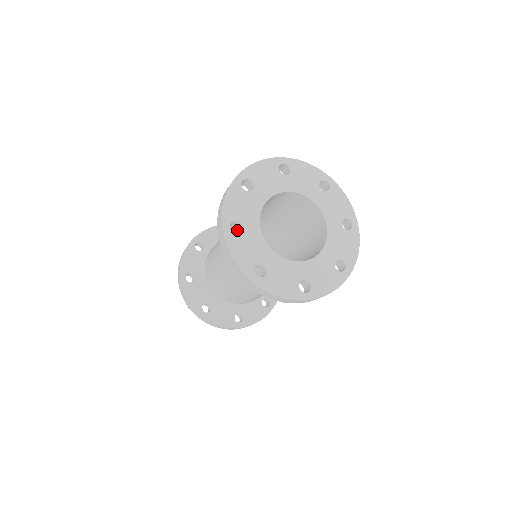
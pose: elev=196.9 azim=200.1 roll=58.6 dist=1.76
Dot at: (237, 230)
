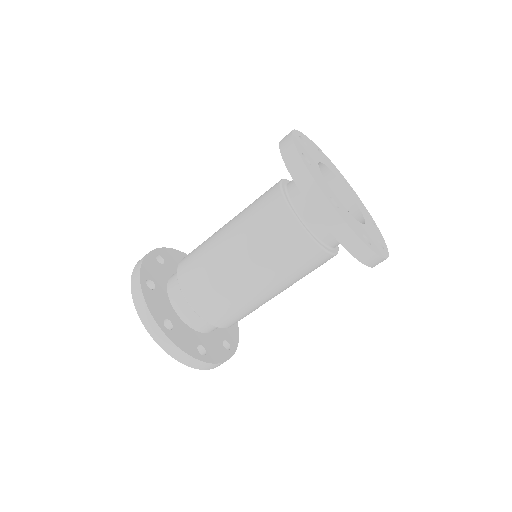
Dot at: occluded
